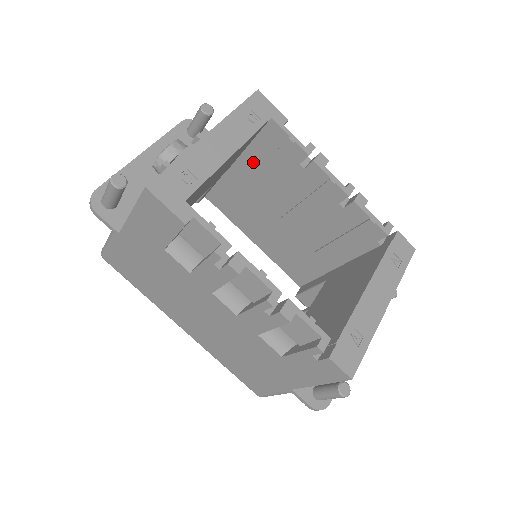
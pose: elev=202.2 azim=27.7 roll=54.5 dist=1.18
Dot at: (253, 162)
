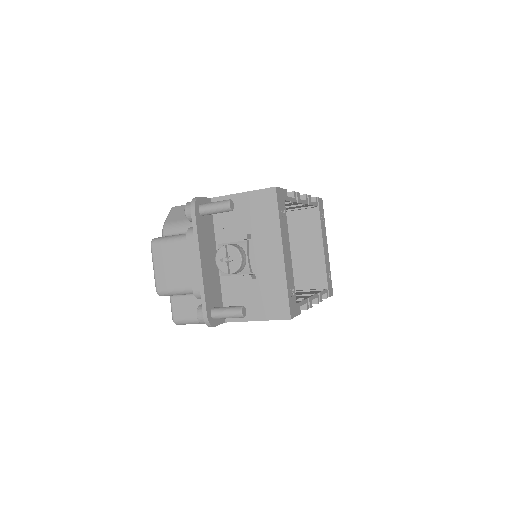
Dot at: occluded
